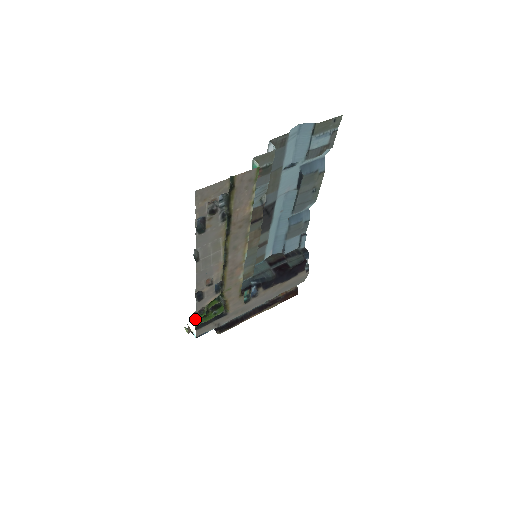
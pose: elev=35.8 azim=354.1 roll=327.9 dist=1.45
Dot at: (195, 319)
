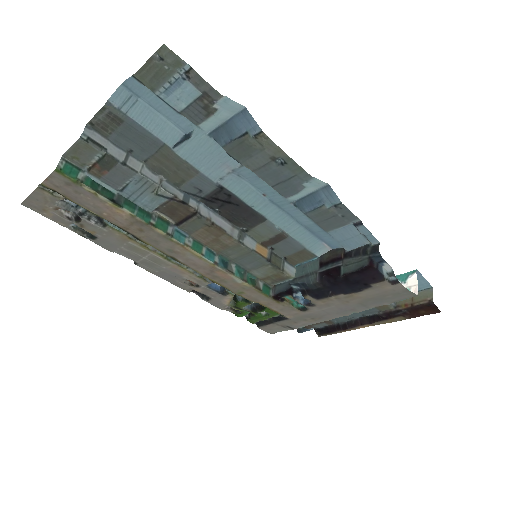
Dot at: (241, 316)
